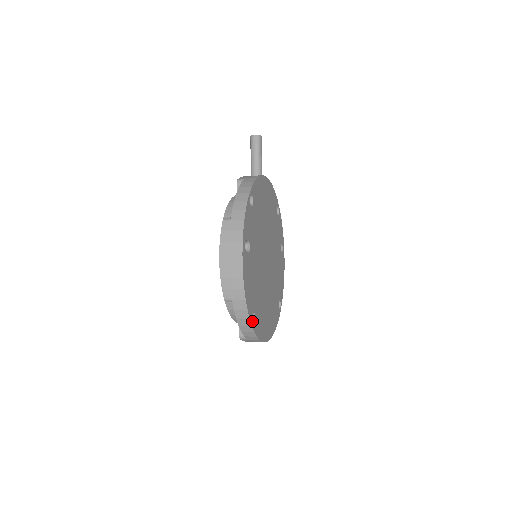
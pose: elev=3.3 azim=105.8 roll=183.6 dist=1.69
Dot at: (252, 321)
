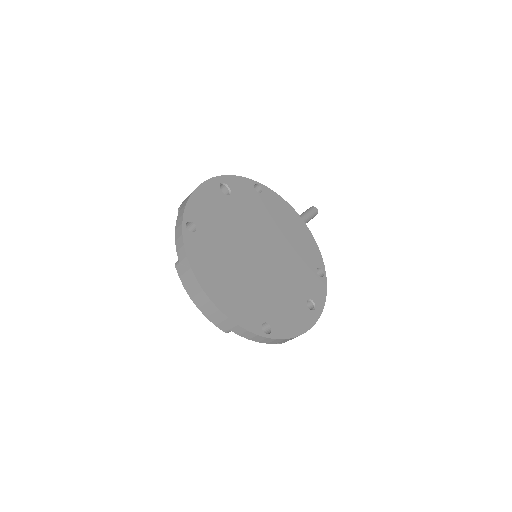
Dot at: (190, 233)
